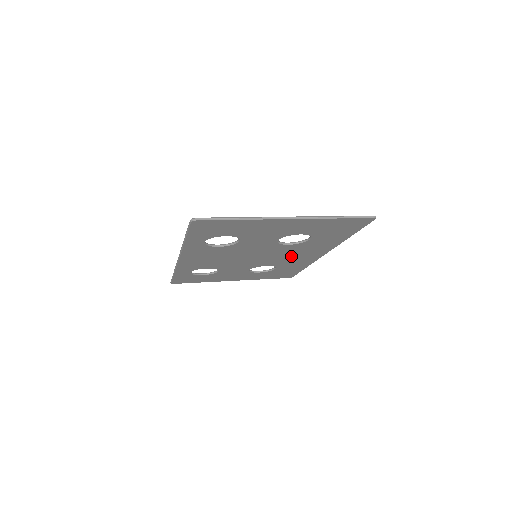
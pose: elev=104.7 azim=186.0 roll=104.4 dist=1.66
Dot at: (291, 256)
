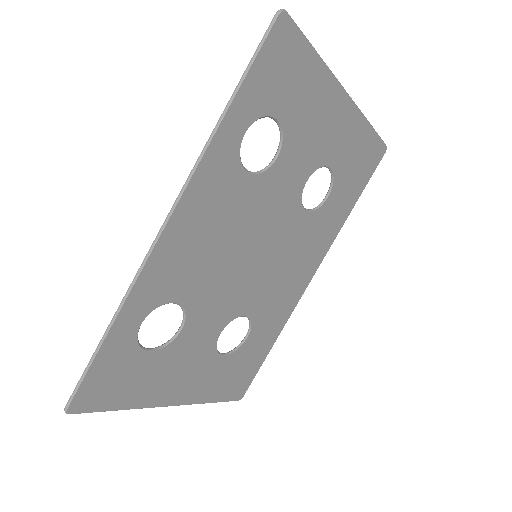
Dot at: (285, 273)
